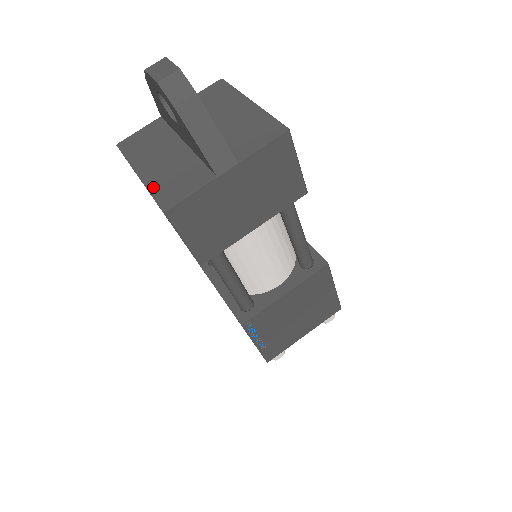
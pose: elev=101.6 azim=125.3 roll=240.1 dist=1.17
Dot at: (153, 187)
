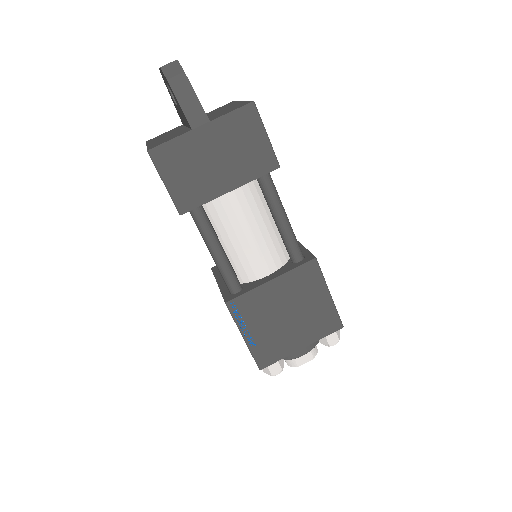
Dot at: (151, 145)
